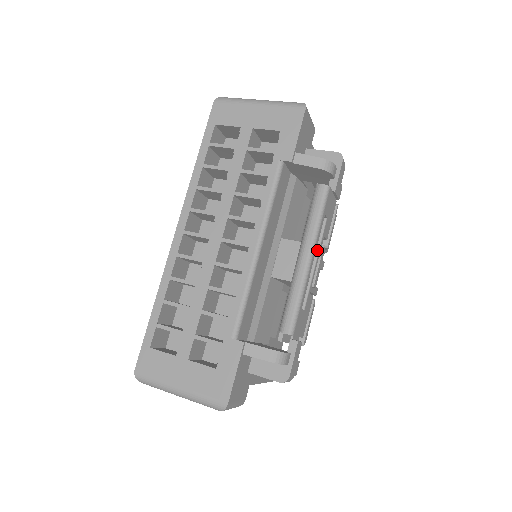
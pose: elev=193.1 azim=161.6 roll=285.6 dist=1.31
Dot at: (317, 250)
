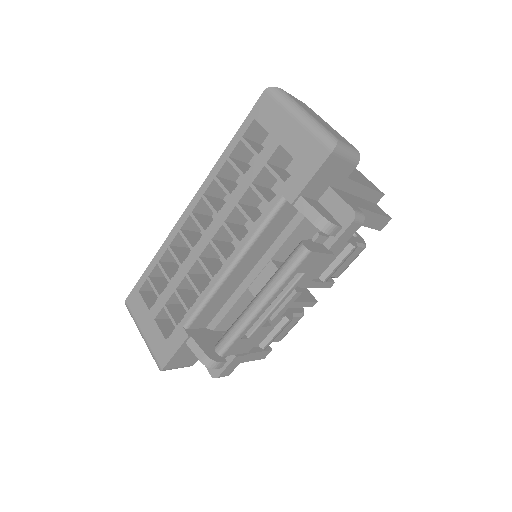
Dot at: (282, 296)
